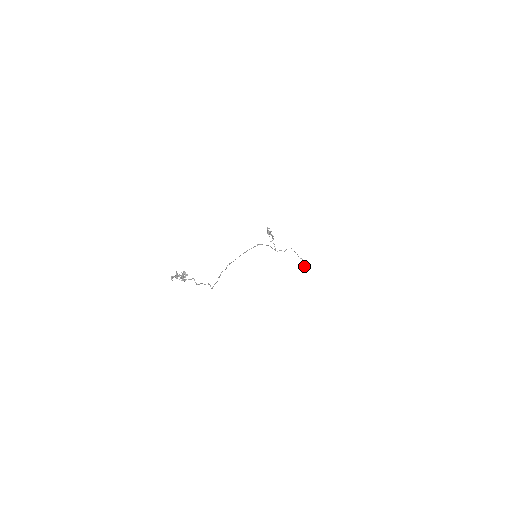
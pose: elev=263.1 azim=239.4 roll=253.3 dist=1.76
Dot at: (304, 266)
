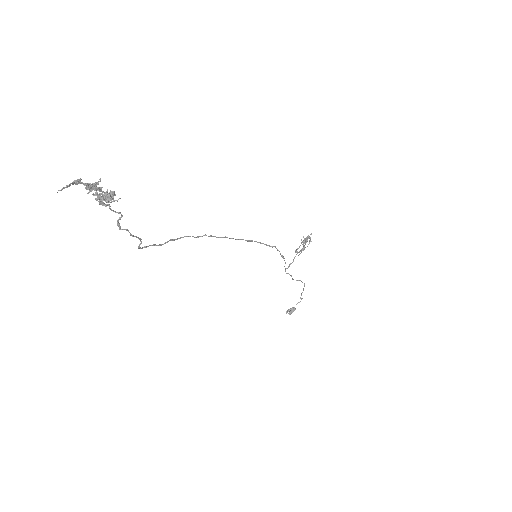
Dot at: (294, 307)
